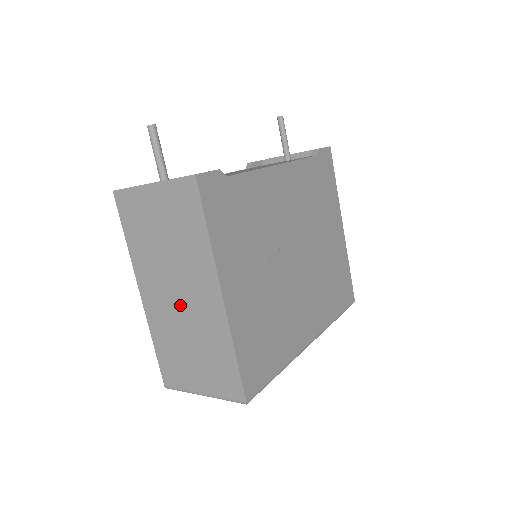
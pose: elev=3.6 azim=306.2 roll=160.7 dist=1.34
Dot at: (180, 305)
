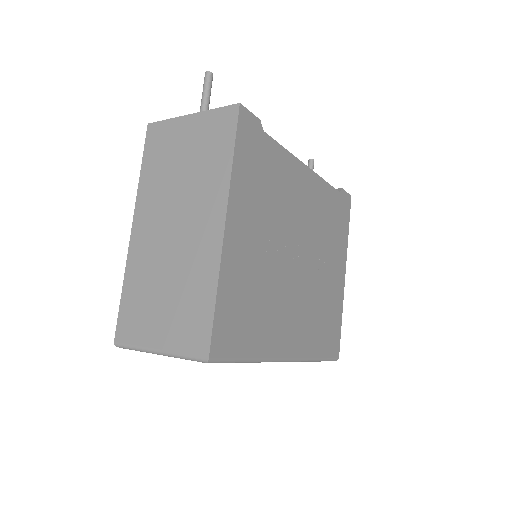
Dot at: (172, 239)
